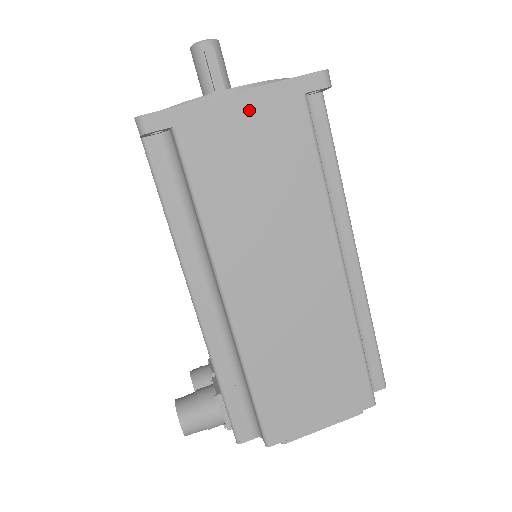
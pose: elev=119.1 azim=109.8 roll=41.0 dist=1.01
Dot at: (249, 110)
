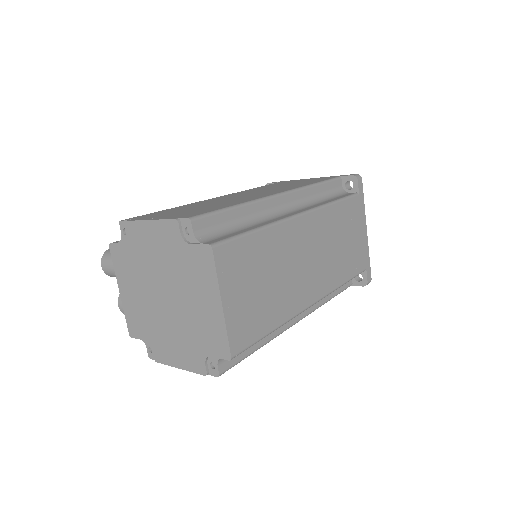
Dot at: (310, 179)
